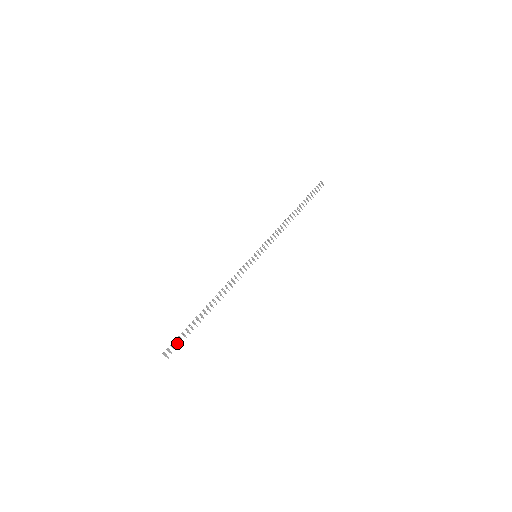
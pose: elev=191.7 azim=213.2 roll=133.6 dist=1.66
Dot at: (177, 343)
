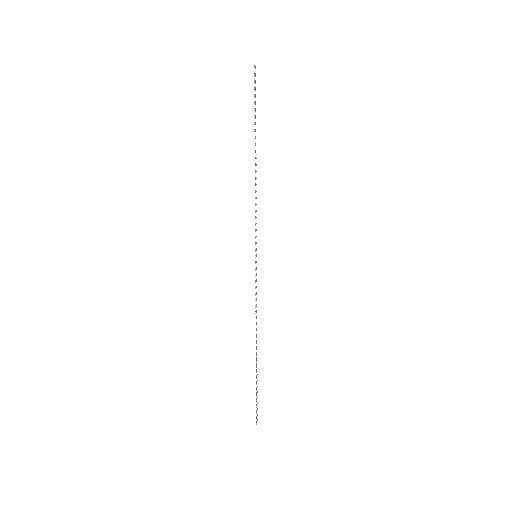
Dot at: occluded
